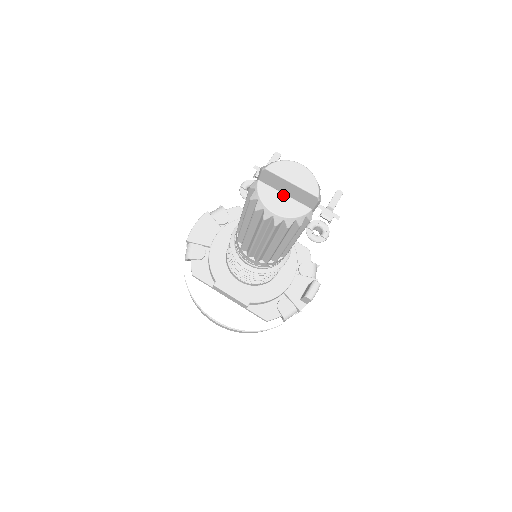
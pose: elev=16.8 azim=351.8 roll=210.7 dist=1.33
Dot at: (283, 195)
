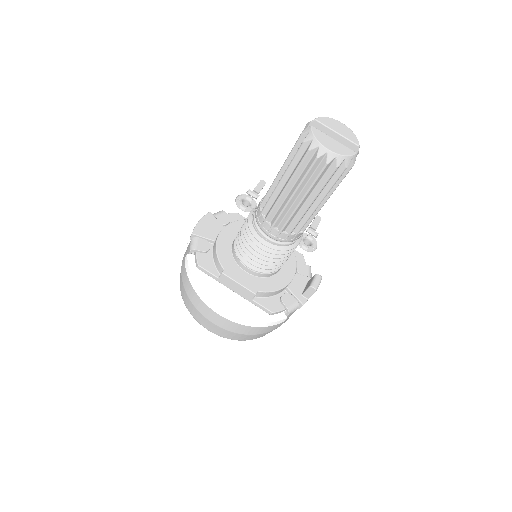
Dot at: (333, 139)
